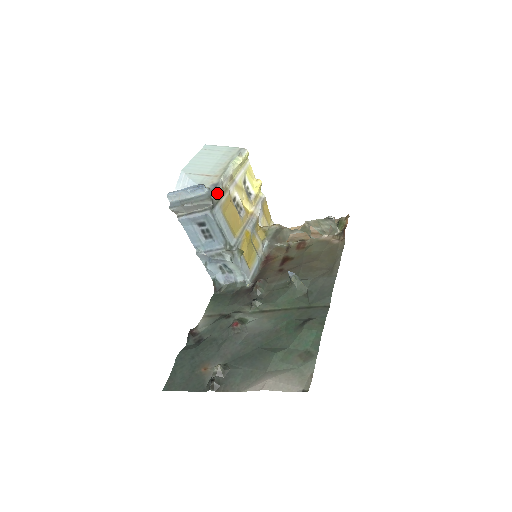
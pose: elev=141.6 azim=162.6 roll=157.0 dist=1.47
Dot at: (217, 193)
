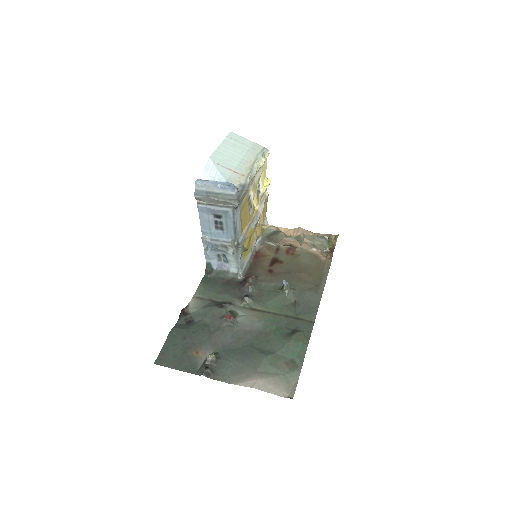
Dot at: (243, 195)
